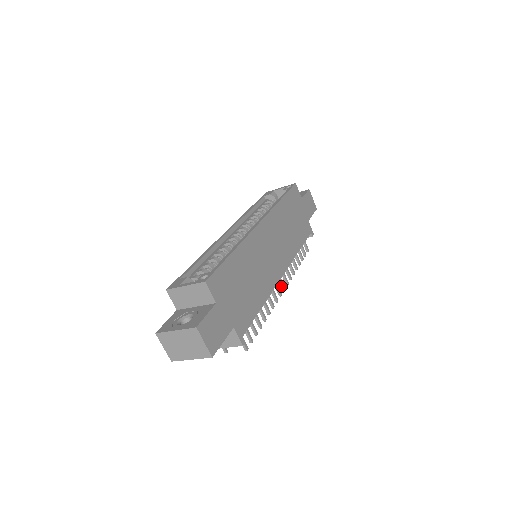
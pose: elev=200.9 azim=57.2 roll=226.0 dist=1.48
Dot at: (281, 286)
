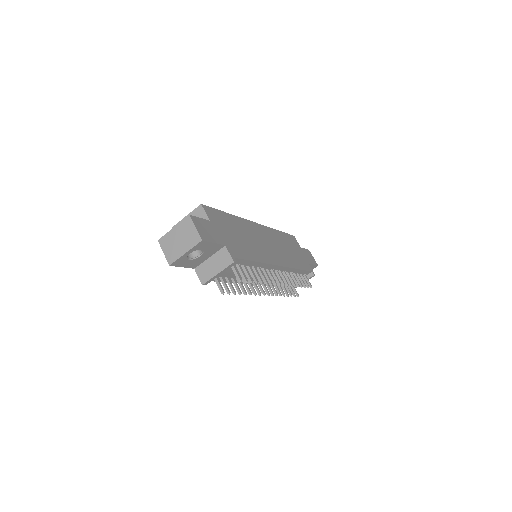
Dot at: (280, 281)
